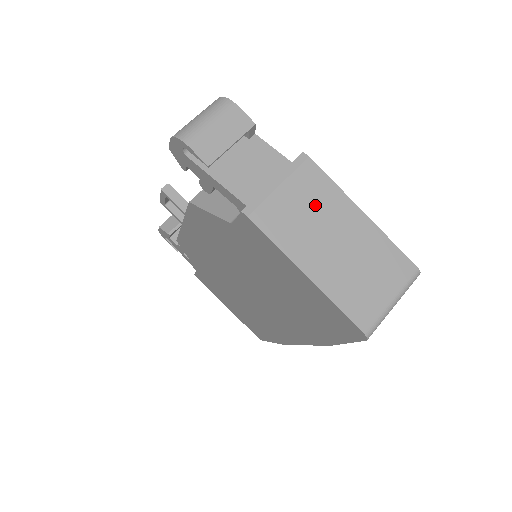
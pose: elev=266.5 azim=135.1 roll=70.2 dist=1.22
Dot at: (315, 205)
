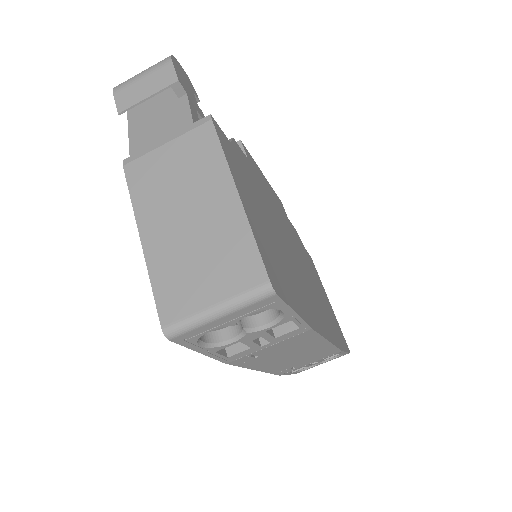
Dot at: (189, 171)
